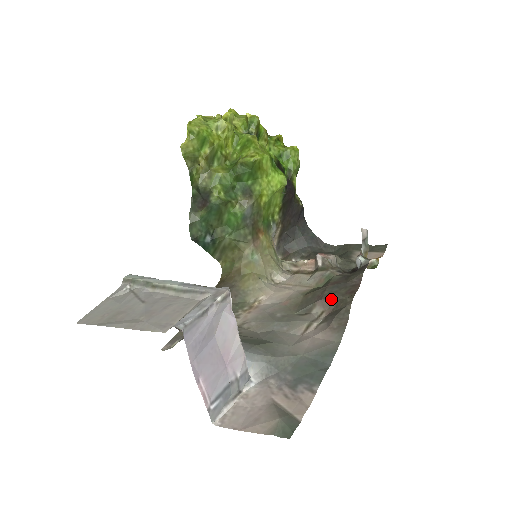
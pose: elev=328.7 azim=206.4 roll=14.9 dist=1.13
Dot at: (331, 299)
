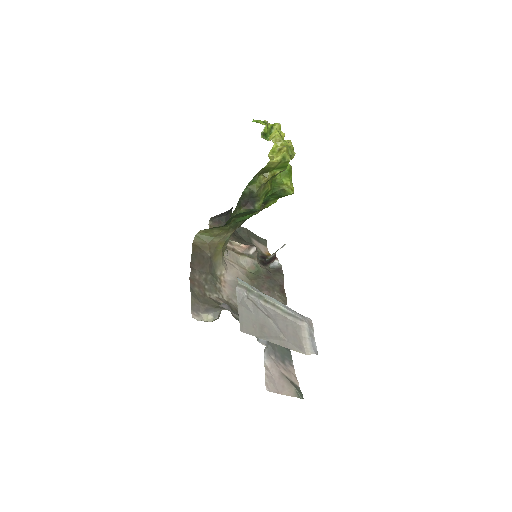
Dot at: (272, 293)
